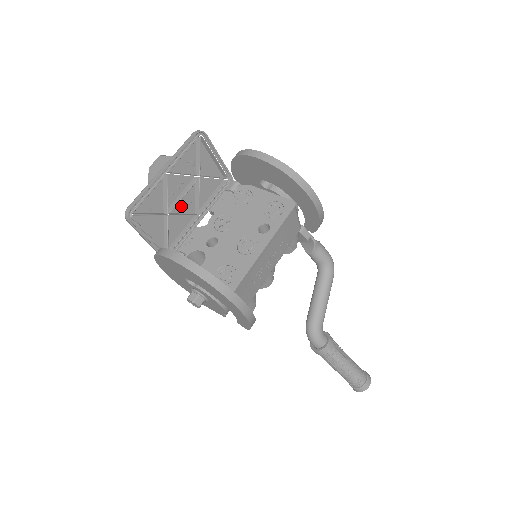
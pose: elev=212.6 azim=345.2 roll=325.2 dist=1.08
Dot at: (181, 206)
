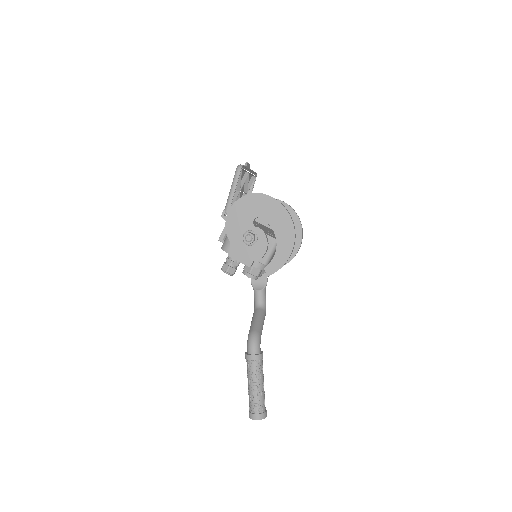
Dot at: occluded
